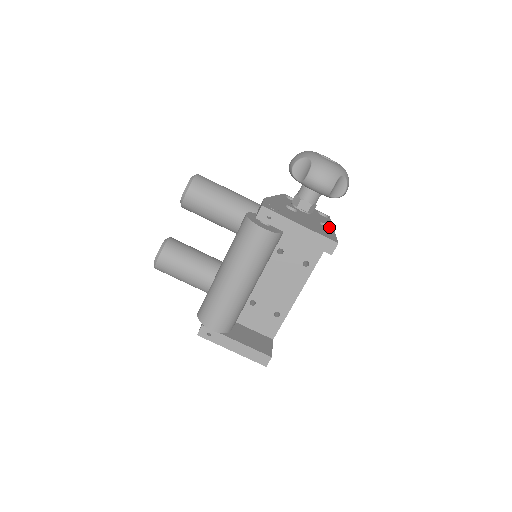
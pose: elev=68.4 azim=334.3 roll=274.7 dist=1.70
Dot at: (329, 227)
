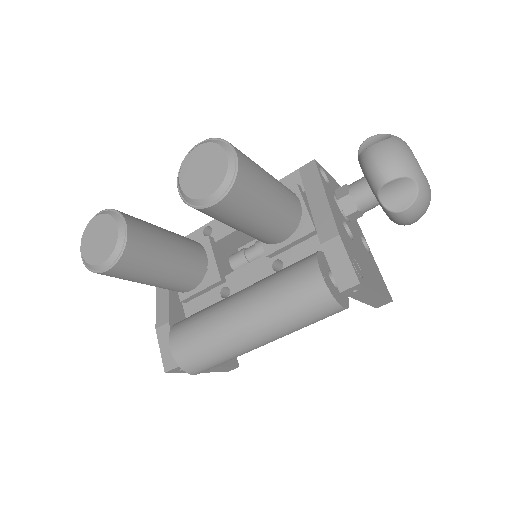
Dot at: (363, 240)
